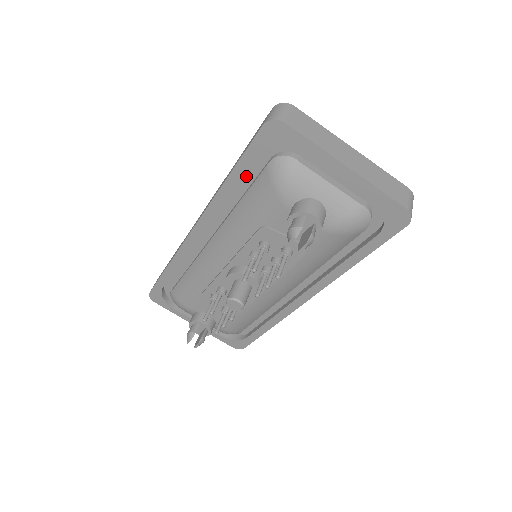
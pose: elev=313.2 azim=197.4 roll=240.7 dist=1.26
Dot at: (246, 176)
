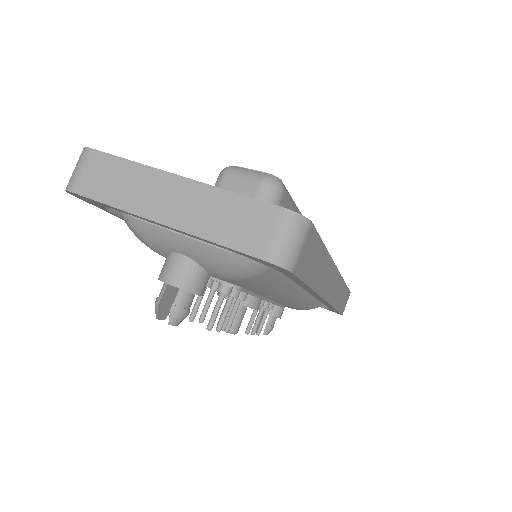
Dot at: occluded
